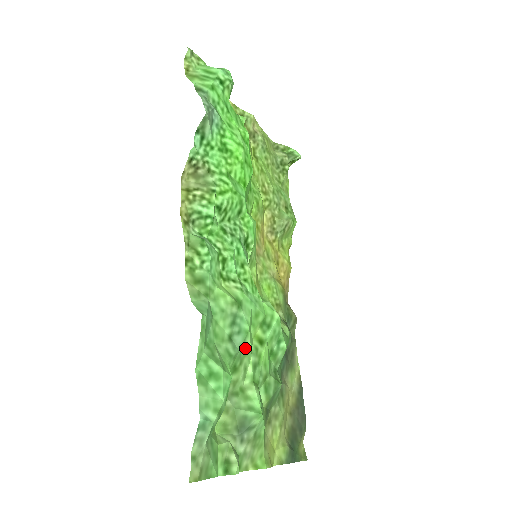
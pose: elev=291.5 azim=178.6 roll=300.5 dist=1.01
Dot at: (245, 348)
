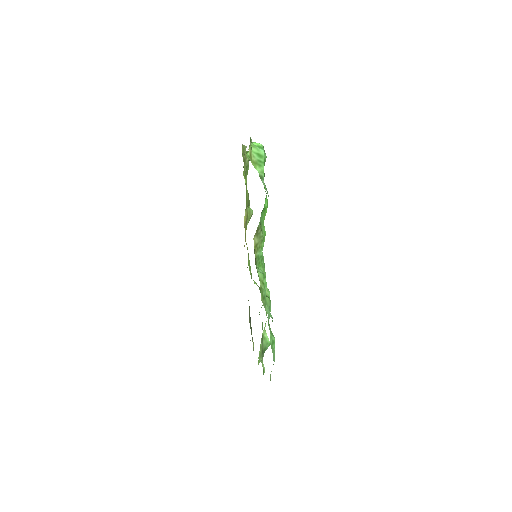
Dot at: (269, 318)
